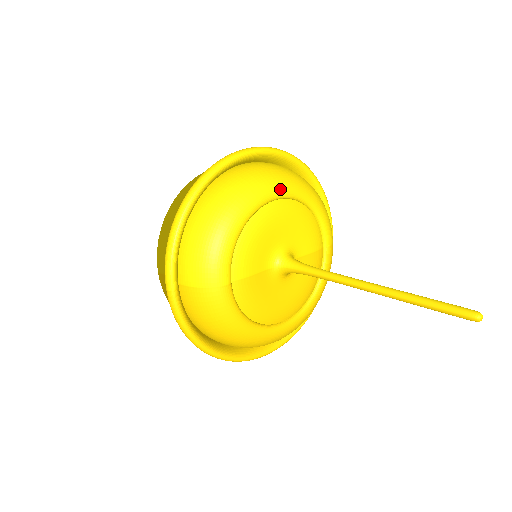
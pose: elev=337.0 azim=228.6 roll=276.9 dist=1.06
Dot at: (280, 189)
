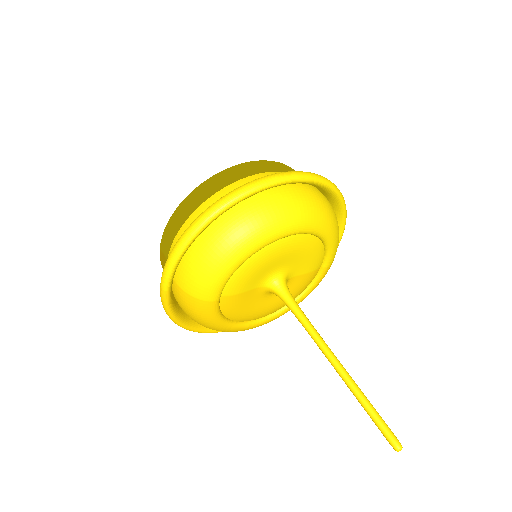
Dot at: (296, 228)
